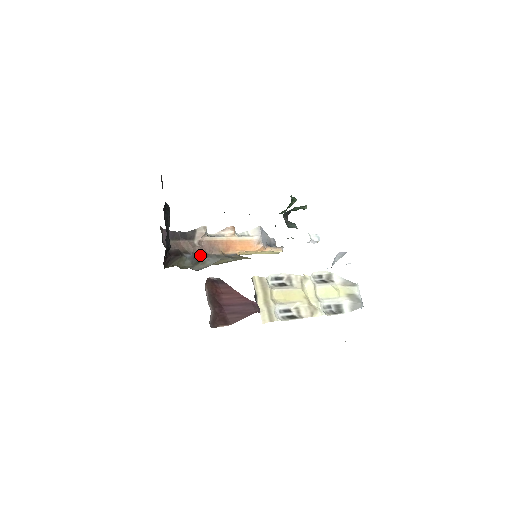
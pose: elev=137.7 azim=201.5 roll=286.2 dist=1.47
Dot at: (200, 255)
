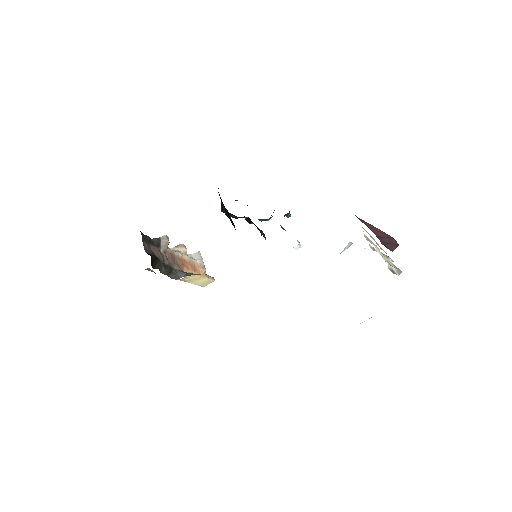
Dot at: (168, 266)
